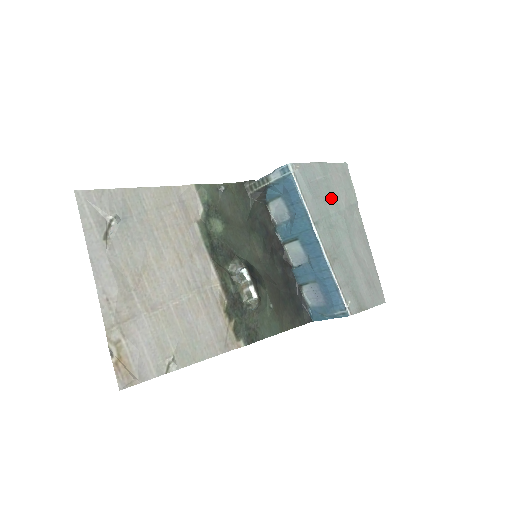
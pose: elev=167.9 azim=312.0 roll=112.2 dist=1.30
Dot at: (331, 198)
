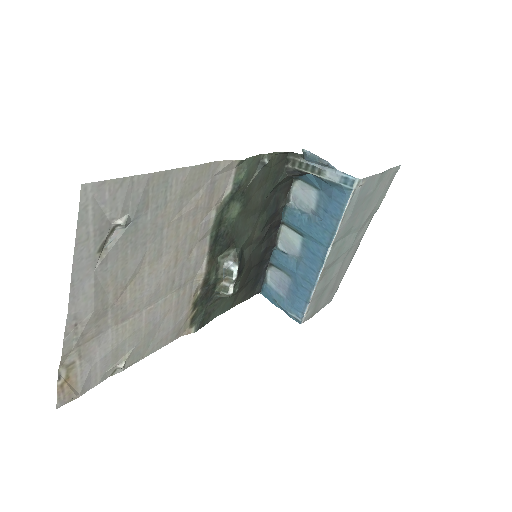
Dot at: (363, 213)
